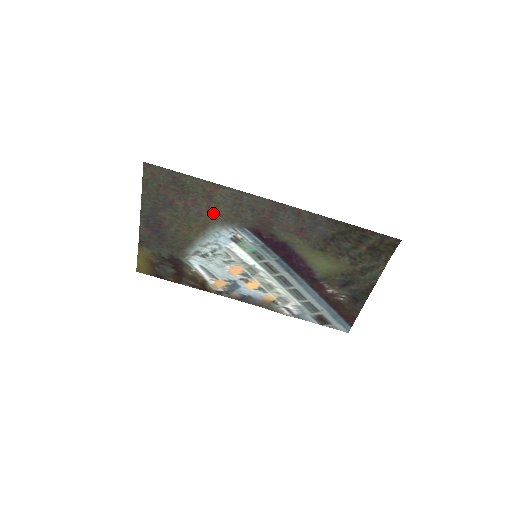
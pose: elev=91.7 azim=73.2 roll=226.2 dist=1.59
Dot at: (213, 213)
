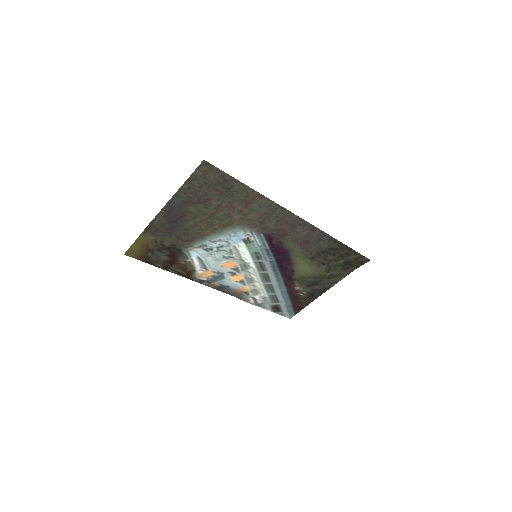
Dot at: (241, 217)
